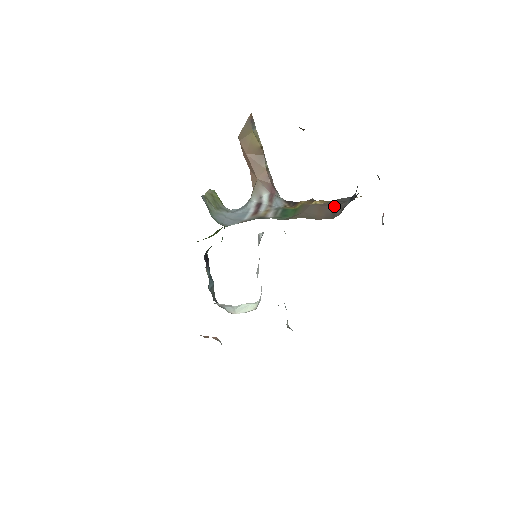
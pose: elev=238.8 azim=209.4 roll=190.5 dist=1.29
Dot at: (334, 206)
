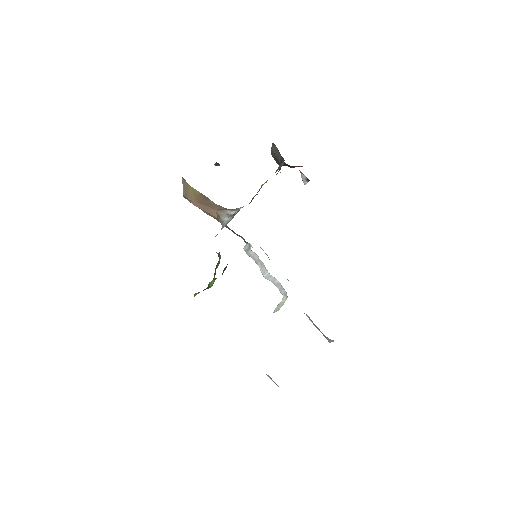
Dot at: (275, 172)
